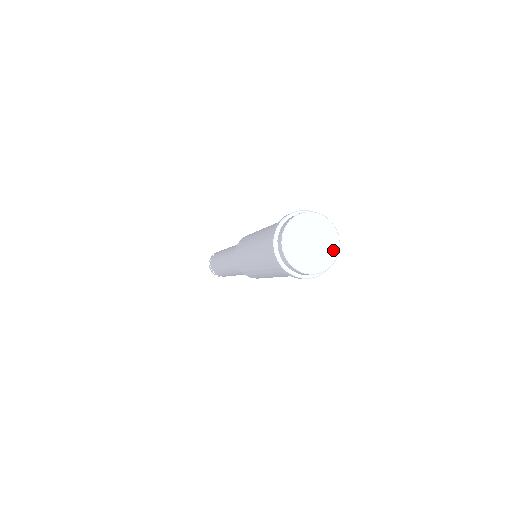
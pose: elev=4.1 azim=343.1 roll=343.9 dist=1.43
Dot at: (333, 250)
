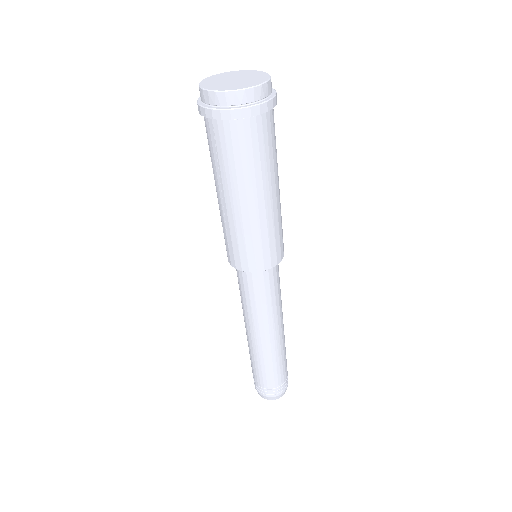
Dot at: (249, 85)
